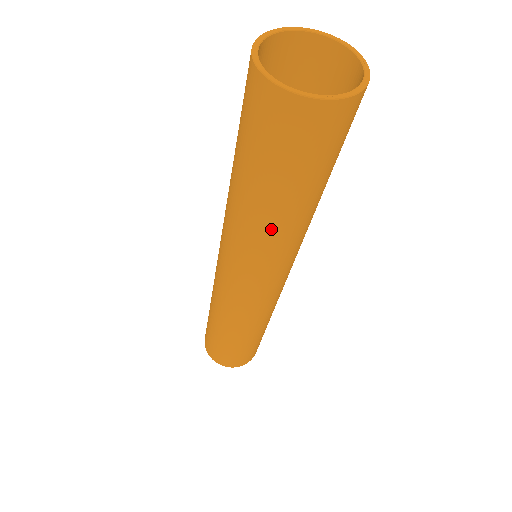
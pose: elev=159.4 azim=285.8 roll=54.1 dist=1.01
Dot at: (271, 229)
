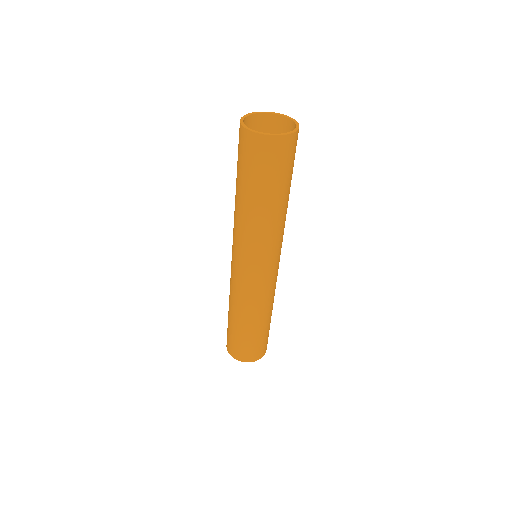
Dot at: (255, 219)
